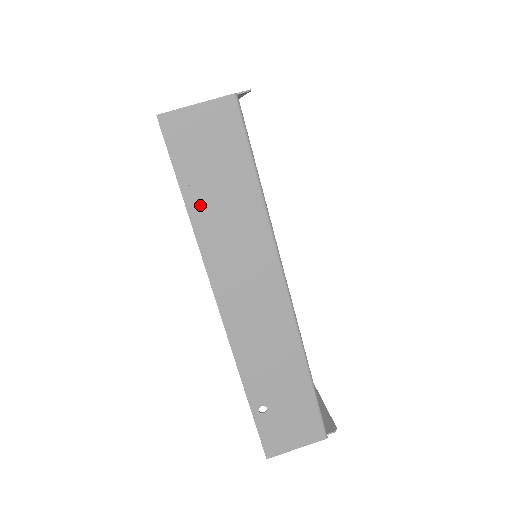
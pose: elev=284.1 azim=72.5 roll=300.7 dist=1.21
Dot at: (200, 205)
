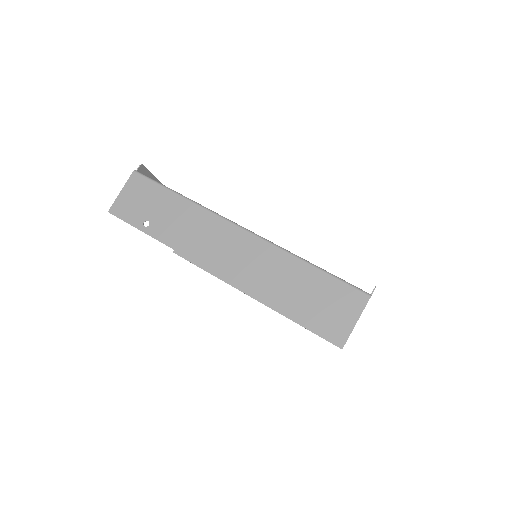
Dot at: (159, 231)
